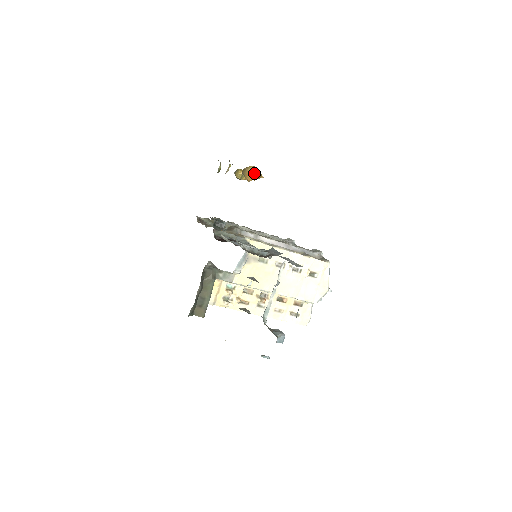
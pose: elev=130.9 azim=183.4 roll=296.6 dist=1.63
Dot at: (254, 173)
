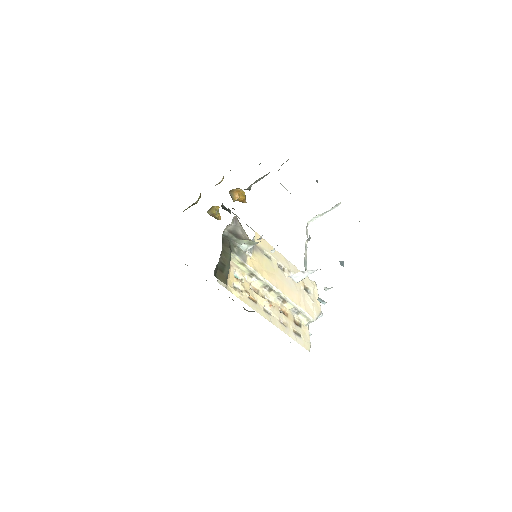
Dot at: (242, 191)
